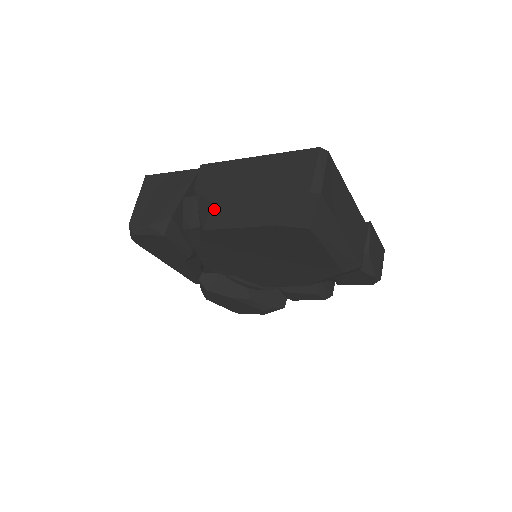
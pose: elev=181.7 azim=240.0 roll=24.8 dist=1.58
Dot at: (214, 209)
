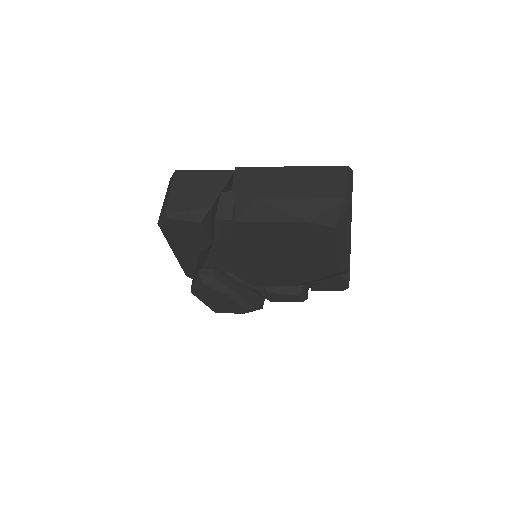
Dot at: (254, 204)
